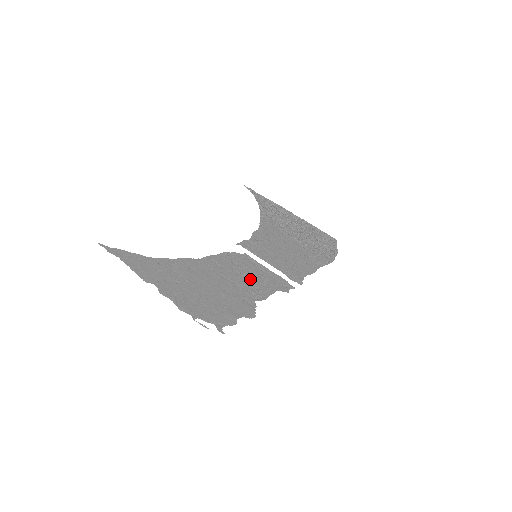
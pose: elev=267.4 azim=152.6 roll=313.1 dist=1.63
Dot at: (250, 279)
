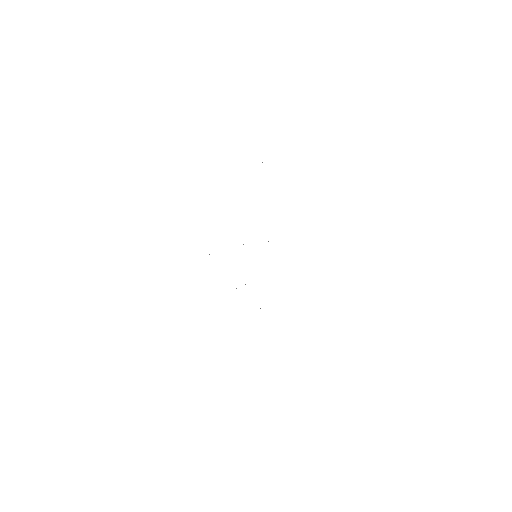
Dot at: occluded
